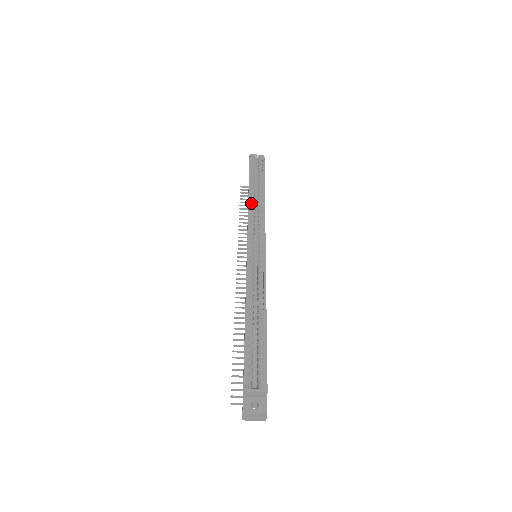
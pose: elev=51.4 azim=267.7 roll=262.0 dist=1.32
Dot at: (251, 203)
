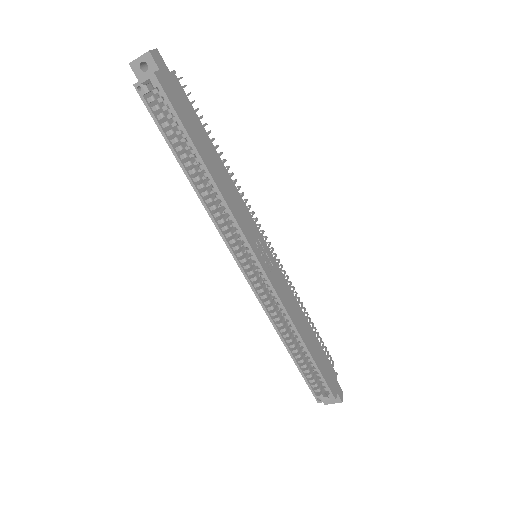
Dot at: (204, 195)
